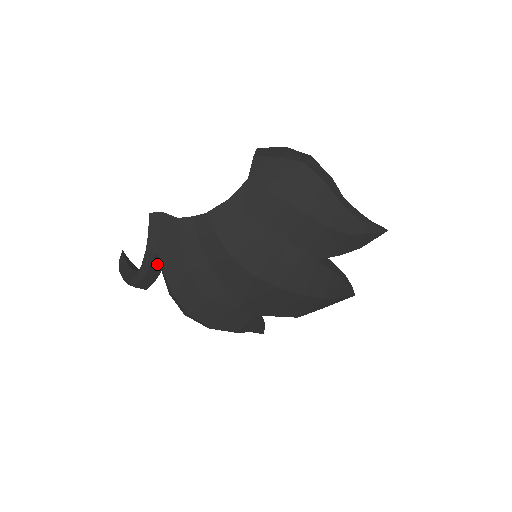
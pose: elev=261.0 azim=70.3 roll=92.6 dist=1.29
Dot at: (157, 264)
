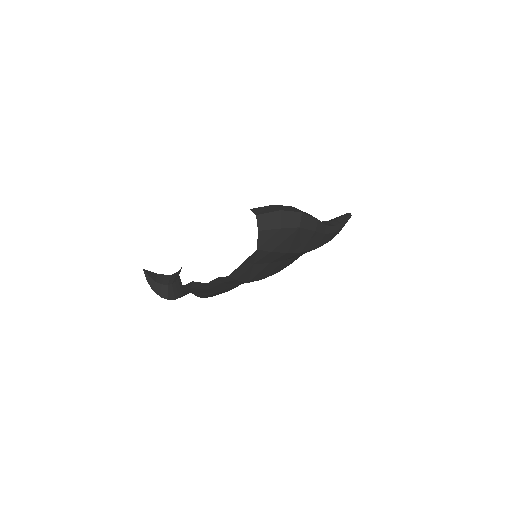
Dot at: occluded
